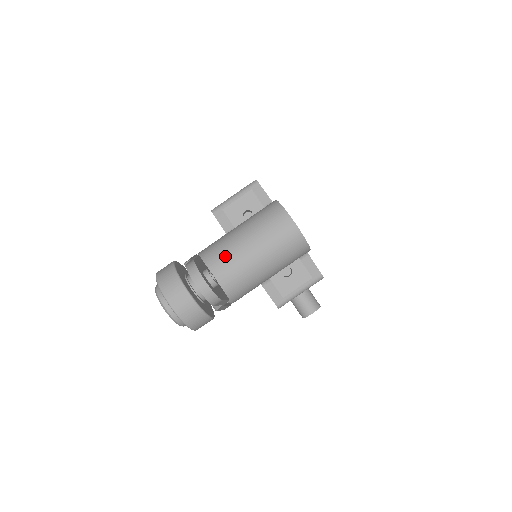
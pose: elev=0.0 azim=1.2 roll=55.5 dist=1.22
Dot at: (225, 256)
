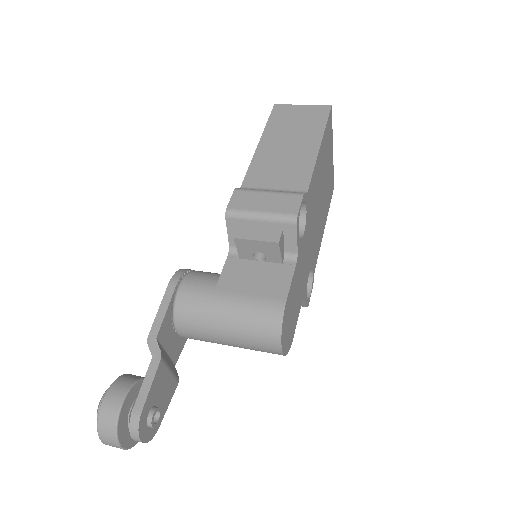
Dot at: (198, 329)
